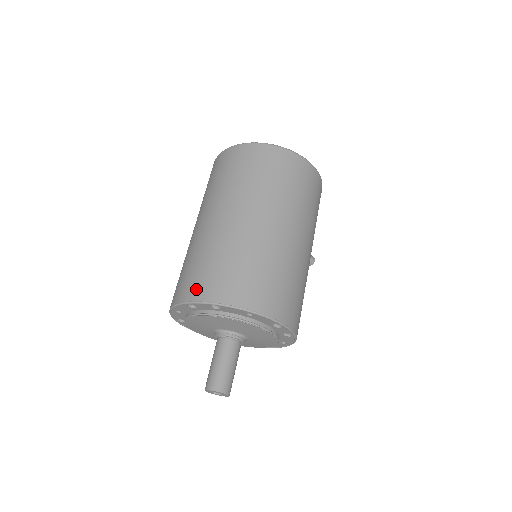
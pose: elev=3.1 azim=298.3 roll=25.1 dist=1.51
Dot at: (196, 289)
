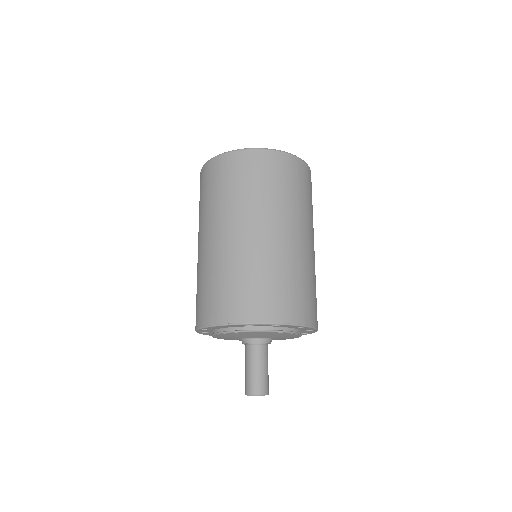
Dot at: (257, 310)
